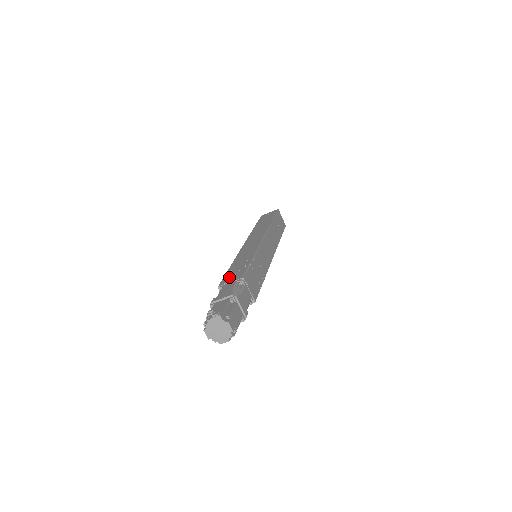
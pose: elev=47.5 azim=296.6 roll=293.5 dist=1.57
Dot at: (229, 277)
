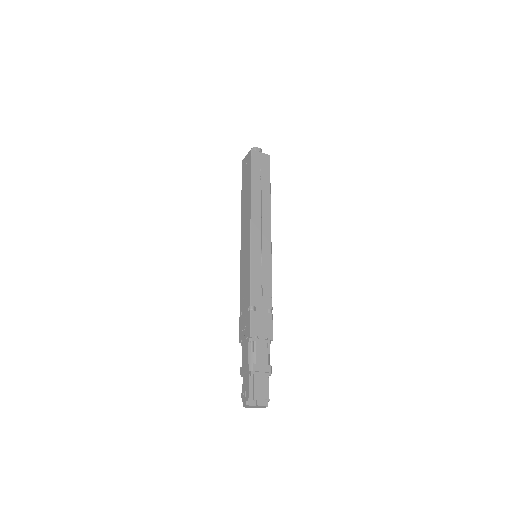
Dot at: (242, 328)
